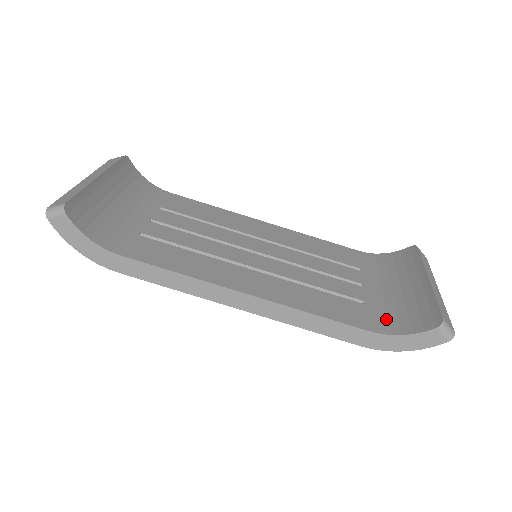
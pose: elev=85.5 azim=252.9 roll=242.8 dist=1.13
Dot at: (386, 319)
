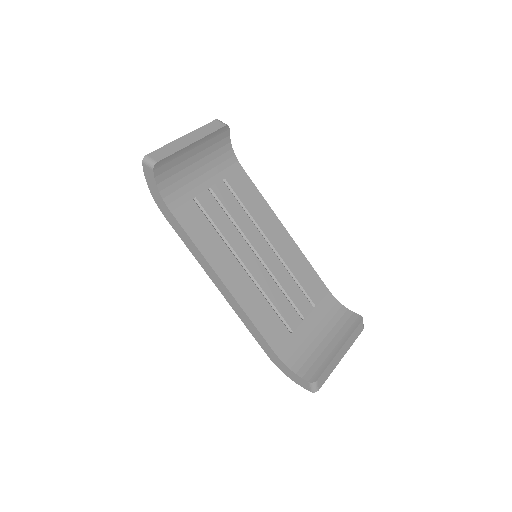
Dot at: (293, 352)
